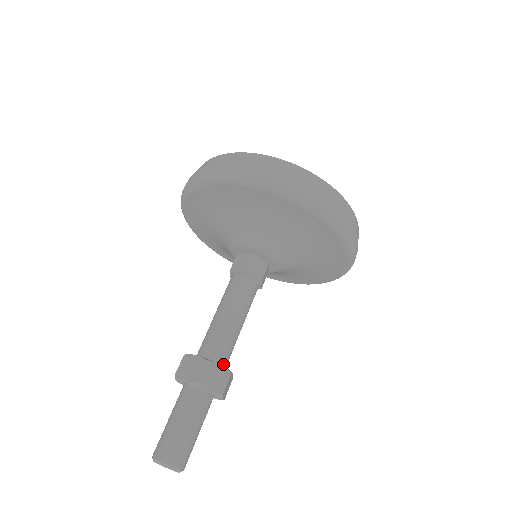
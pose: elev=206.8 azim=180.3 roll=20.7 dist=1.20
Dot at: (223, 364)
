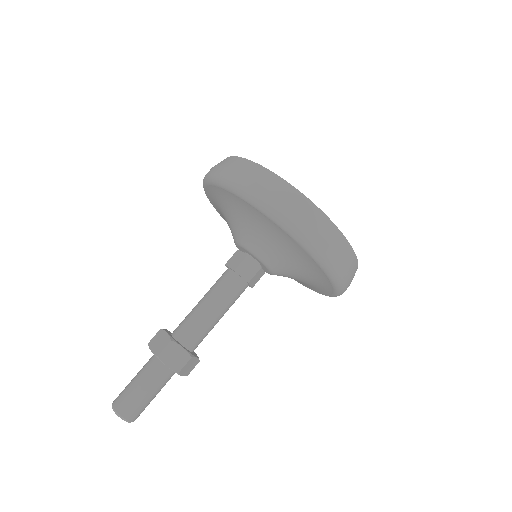
Dot at: (179, 338)
